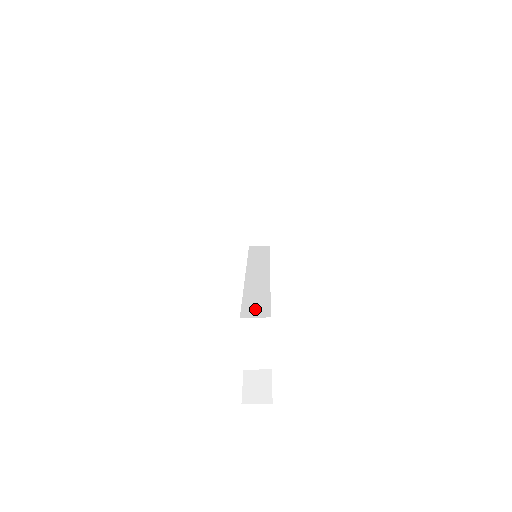
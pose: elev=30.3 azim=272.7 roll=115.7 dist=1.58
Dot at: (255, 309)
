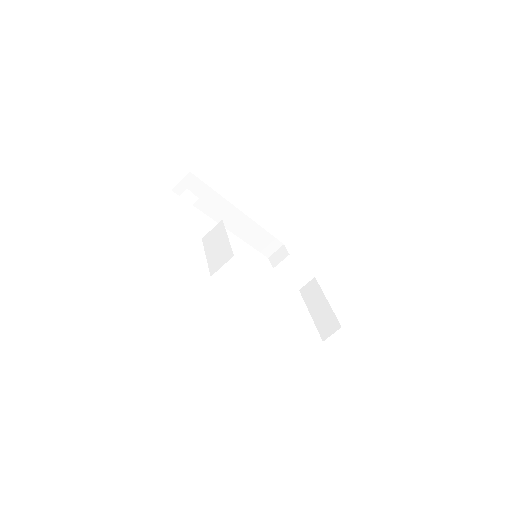
Dot at: occluded
